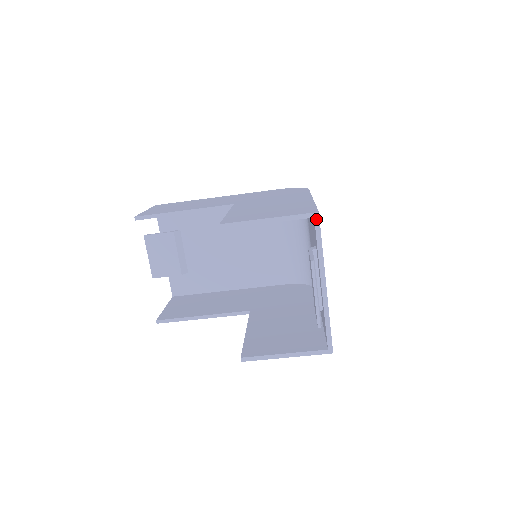
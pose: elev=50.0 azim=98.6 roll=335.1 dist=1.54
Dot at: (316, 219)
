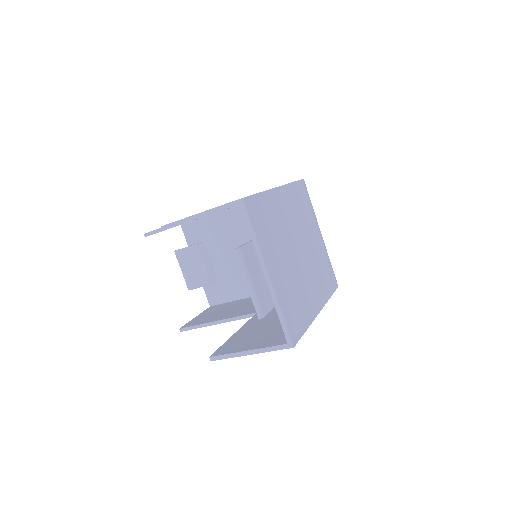
Dot at: (242, 206)
